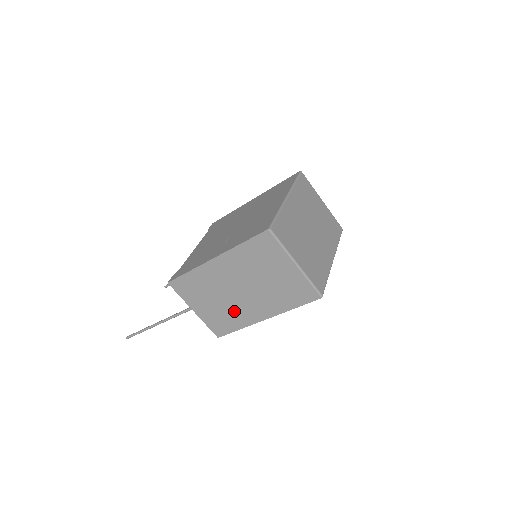
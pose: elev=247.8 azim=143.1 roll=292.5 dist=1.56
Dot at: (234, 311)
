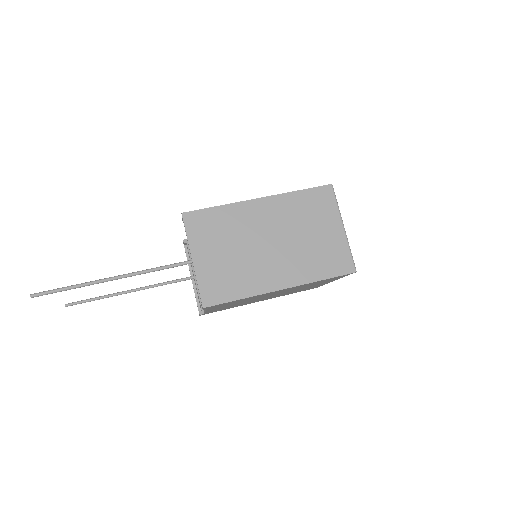
Dot at: (248, 270)
